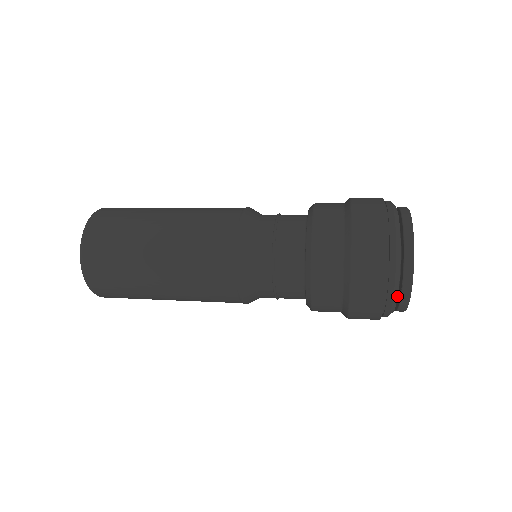
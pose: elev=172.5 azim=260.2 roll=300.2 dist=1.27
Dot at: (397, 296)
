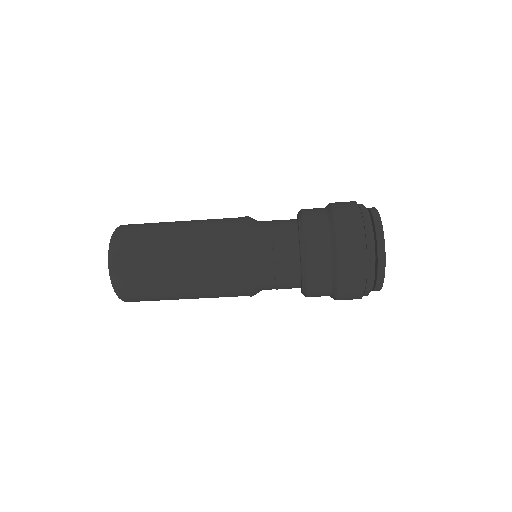
Dot at: (374, 249)
